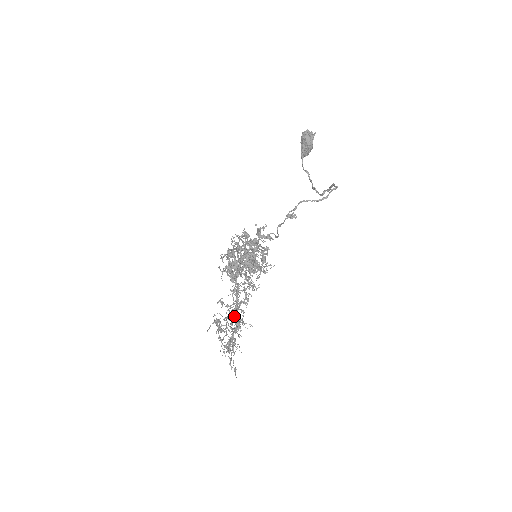
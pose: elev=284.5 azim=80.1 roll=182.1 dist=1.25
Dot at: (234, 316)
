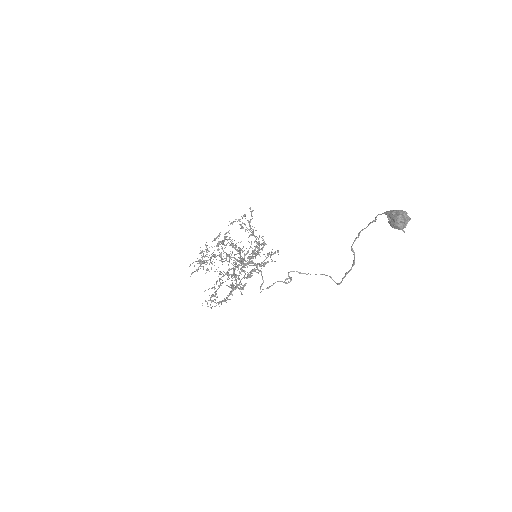
Dot at: occluded
